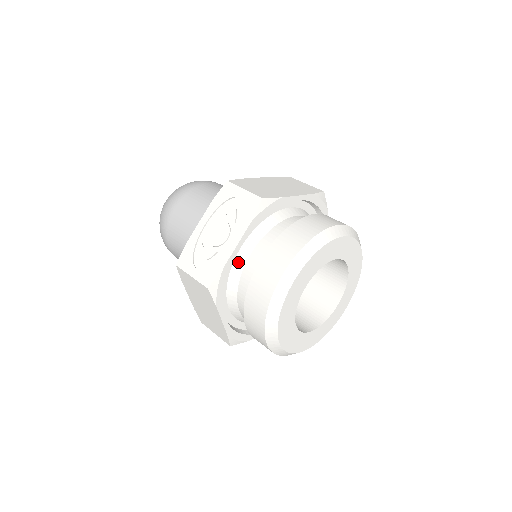
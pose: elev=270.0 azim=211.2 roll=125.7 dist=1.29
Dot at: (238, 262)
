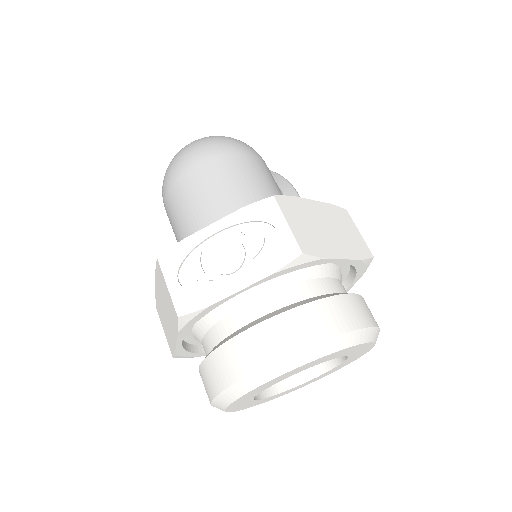
Dot at: (231, 301)
